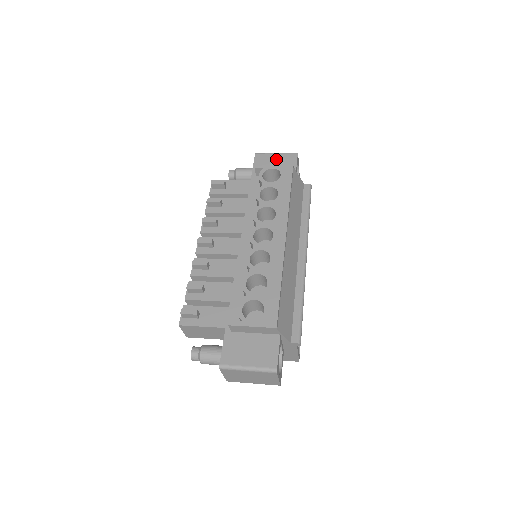
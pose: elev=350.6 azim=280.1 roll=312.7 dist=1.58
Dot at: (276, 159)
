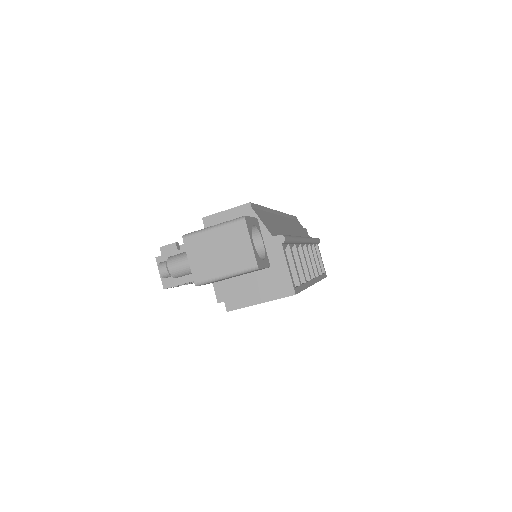
Dot at: occluded
